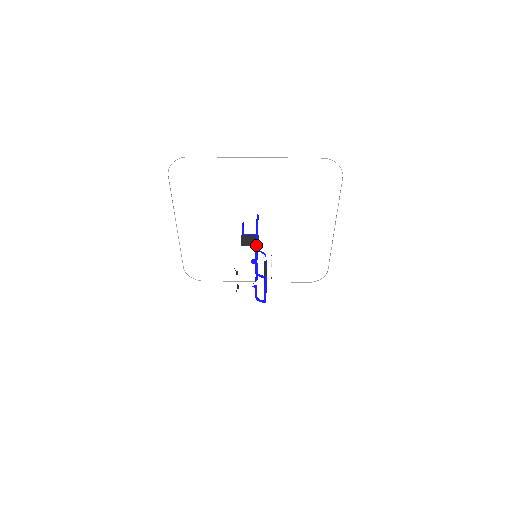
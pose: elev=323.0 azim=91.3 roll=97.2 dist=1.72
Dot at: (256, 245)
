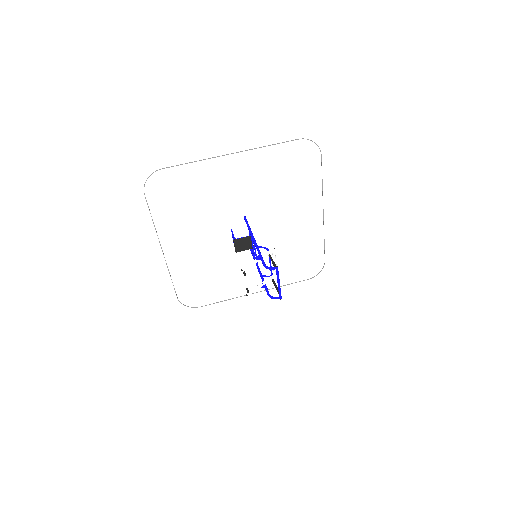
Dot at: (255, 242)
